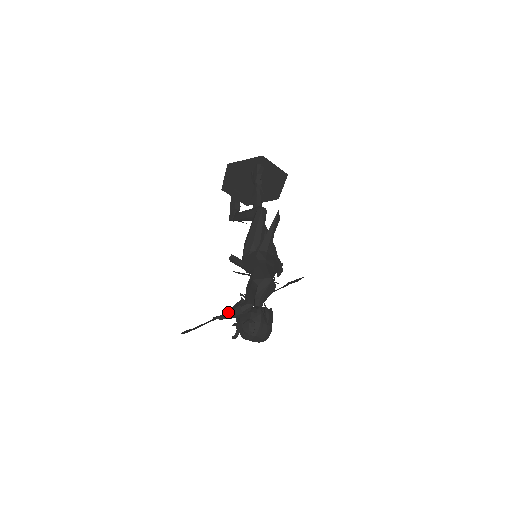
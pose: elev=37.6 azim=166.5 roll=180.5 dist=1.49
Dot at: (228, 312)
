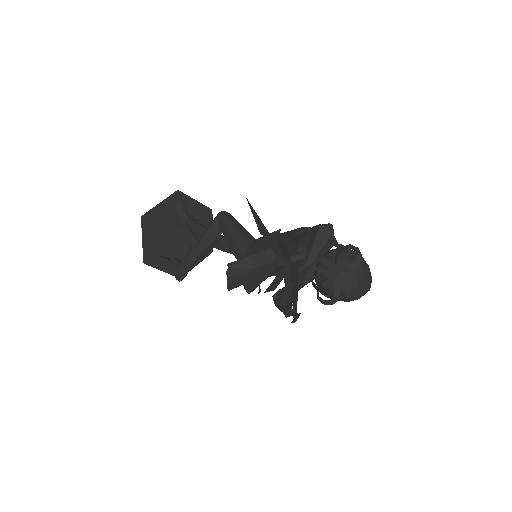
Dot at: (310, 249)
